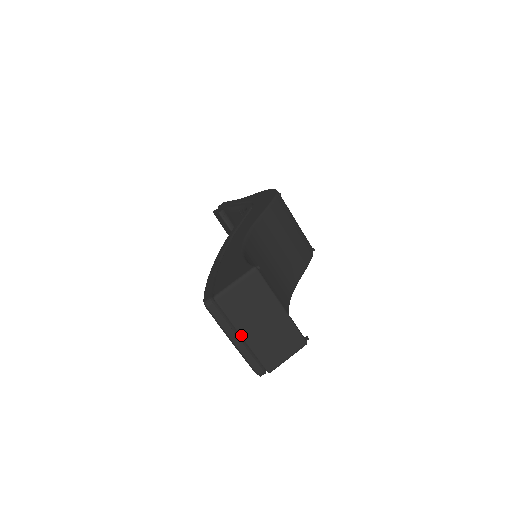
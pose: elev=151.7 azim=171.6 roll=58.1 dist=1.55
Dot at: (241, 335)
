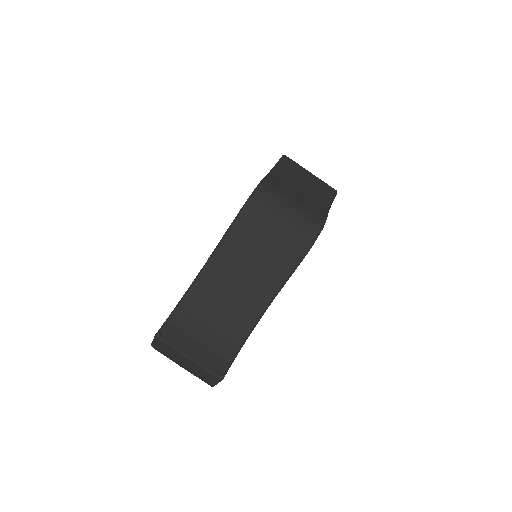
Dot at: (180, 365)
